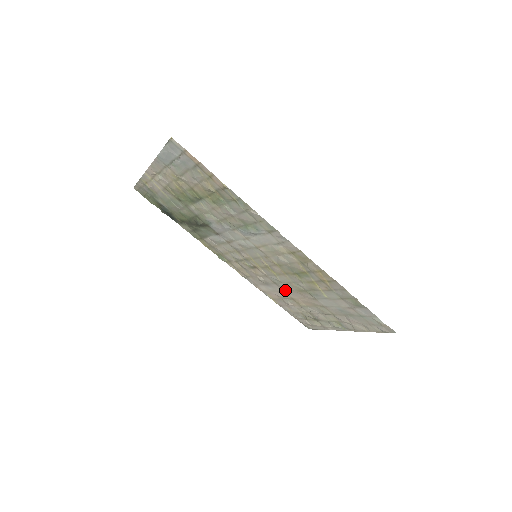
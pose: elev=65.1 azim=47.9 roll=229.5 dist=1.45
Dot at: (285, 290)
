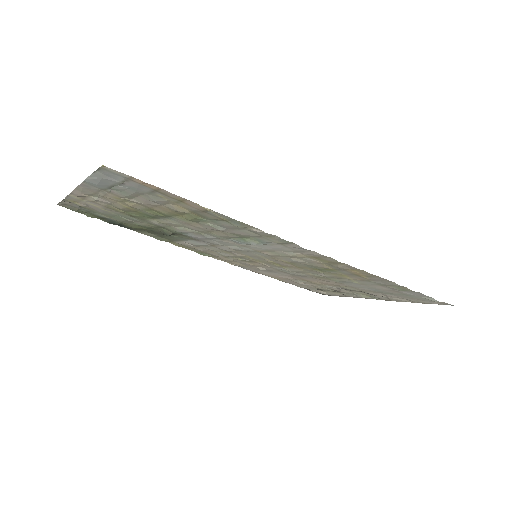
Dot at: (296, 276)
